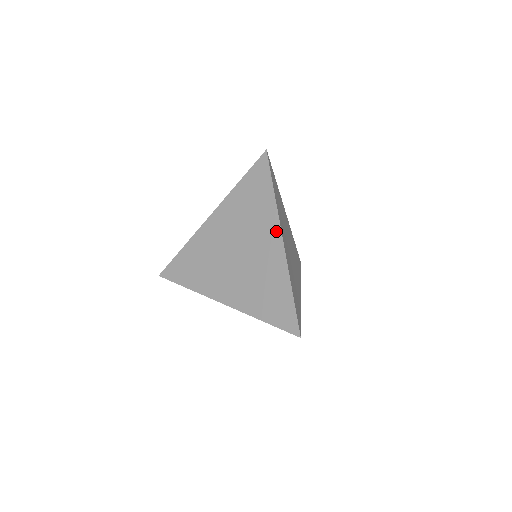
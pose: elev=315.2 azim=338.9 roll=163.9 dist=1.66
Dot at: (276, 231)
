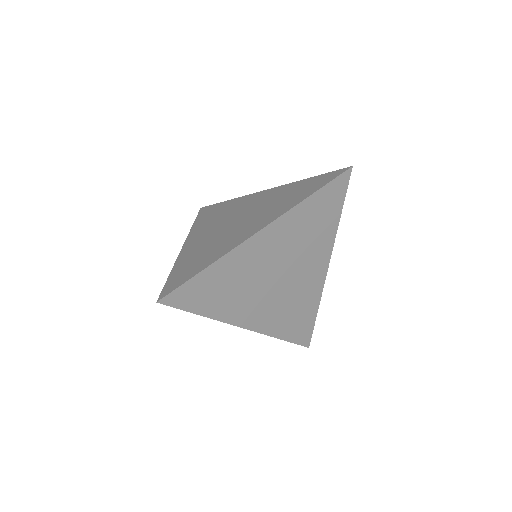
Dot at: (268, 221)
